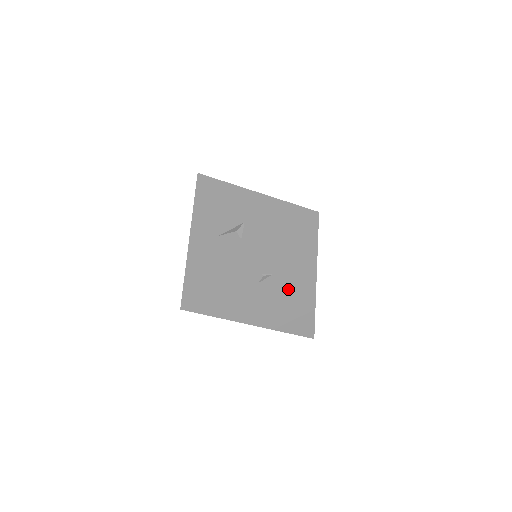
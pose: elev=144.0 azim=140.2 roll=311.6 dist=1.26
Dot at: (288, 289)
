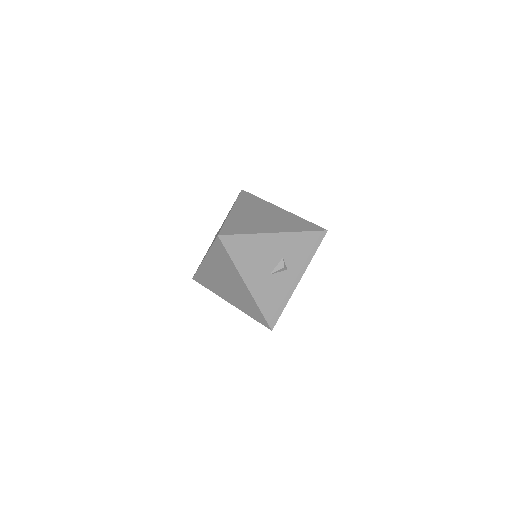
Dot at: occluded
